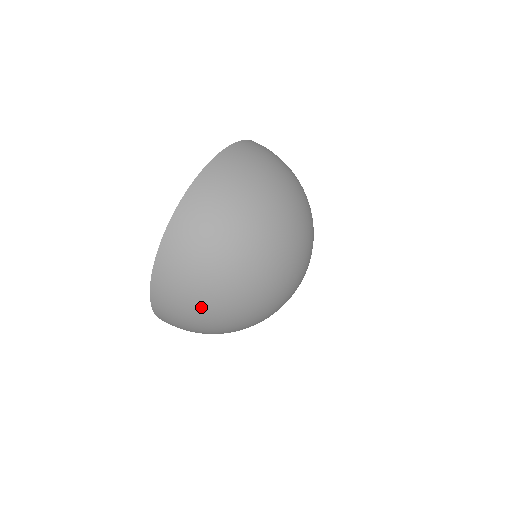
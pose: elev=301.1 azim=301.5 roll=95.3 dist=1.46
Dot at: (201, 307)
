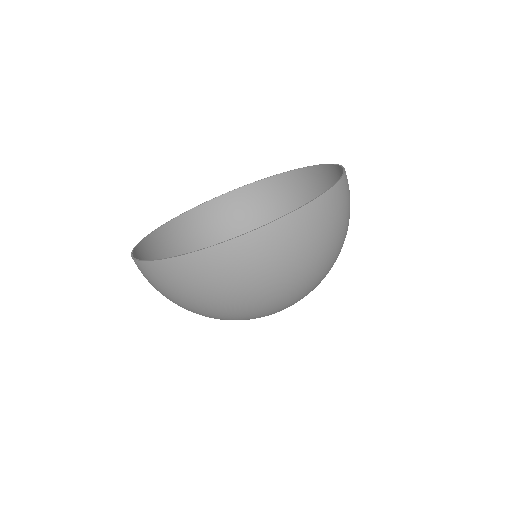
Dot at: occluded
